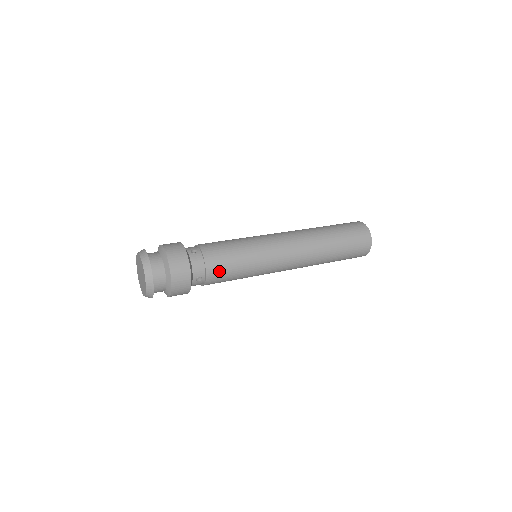
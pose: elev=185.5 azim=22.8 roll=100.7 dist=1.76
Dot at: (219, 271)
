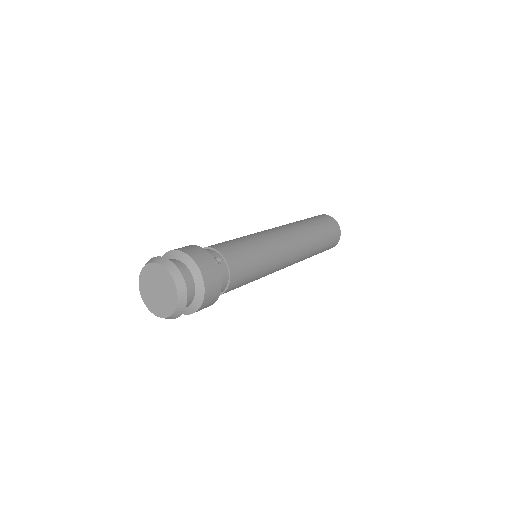
Dot at: (238, 282)
